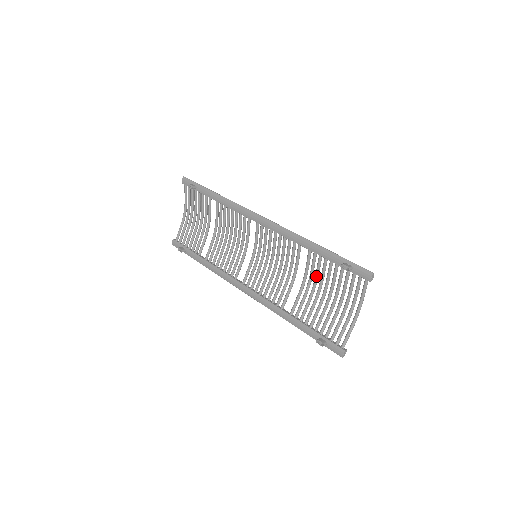
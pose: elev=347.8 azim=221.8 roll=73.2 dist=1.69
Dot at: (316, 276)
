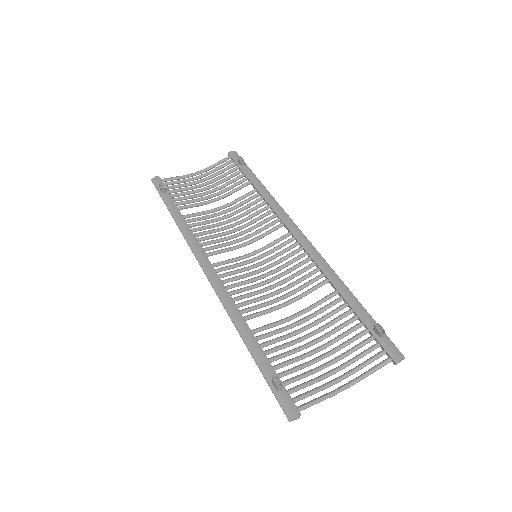
Dot at: (320, 319)
